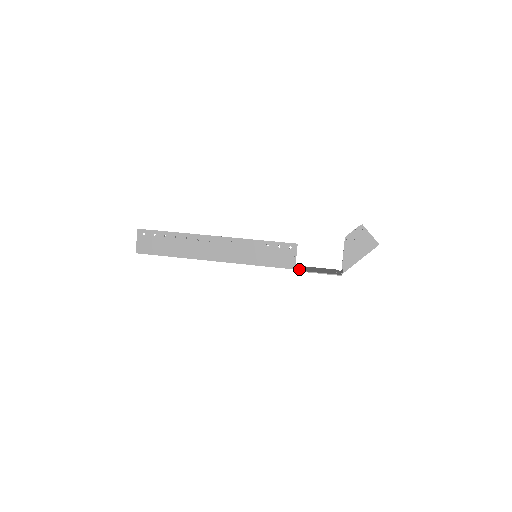
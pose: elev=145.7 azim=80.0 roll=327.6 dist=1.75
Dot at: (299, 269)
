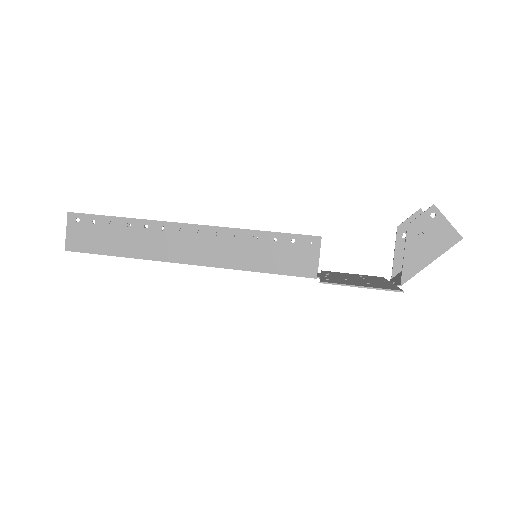
Dot at: (327, 279)
